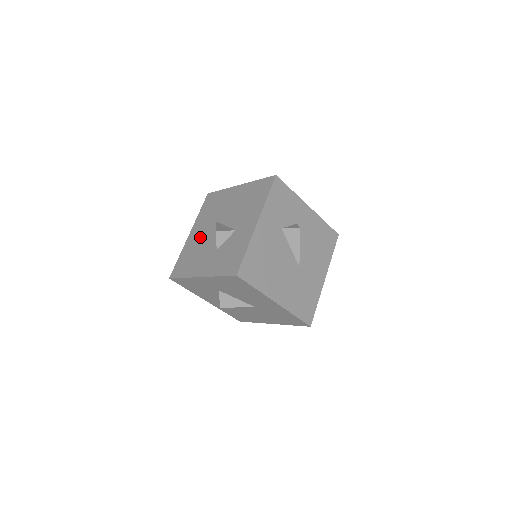
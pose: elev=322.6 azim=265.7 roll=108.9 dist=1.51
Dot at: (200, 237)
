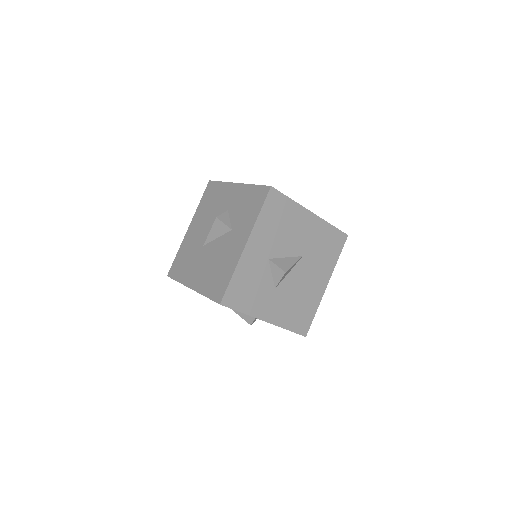
Dot at: (204, 265)
